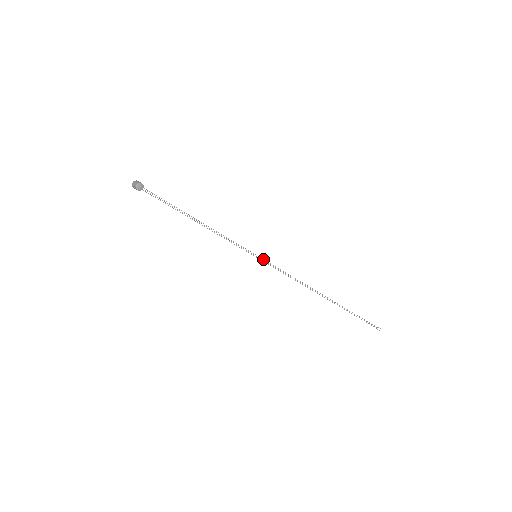
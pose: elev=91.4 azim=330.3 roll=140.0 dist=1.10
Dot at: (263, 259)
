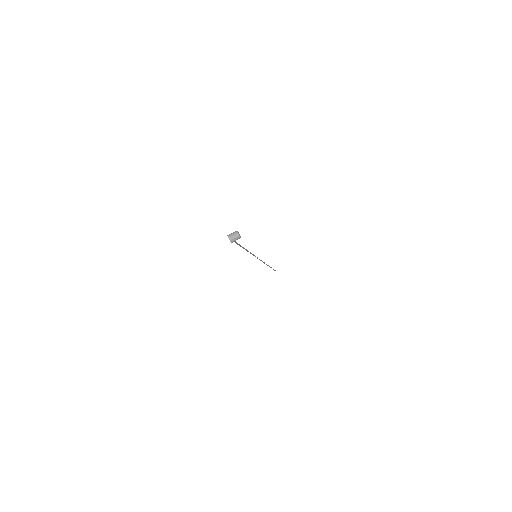
Dot at: occluded
